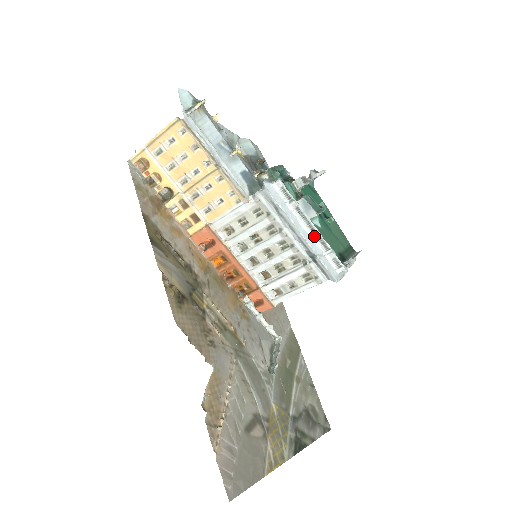
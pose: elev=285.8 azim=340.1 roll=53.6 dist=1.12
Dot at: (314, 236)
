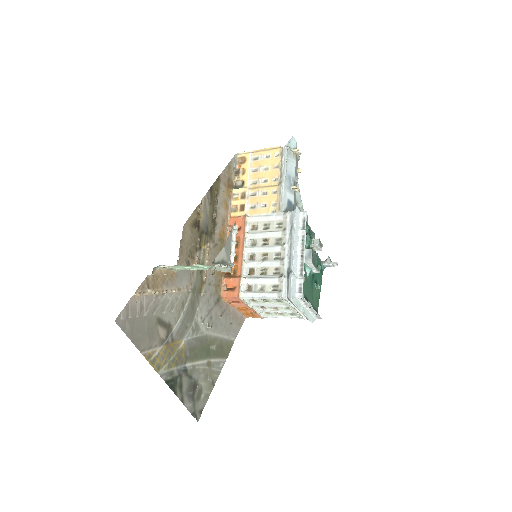
Dot at: (300, 261)
